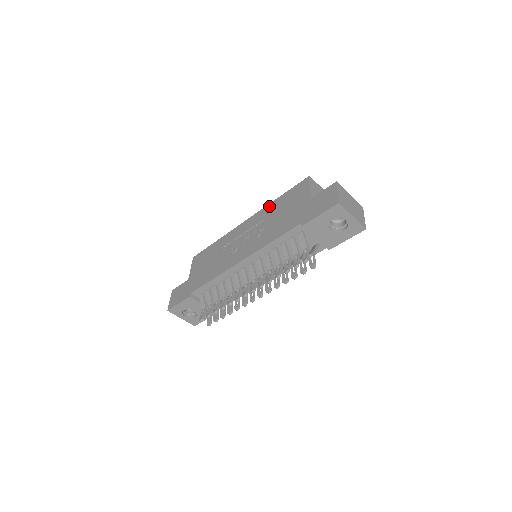
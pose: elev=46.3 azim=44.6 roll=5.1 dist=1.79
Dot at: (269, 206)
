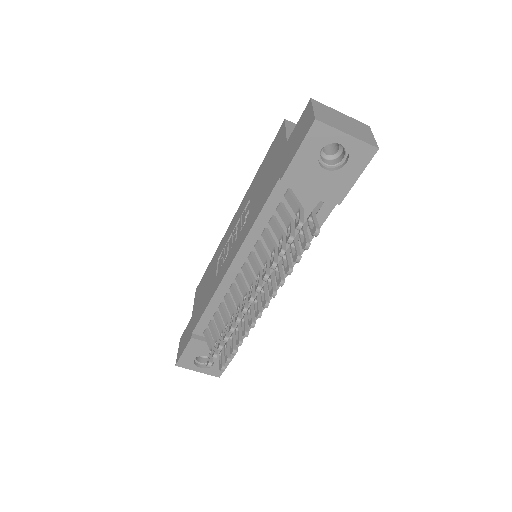
Dot at: (252, 184)
